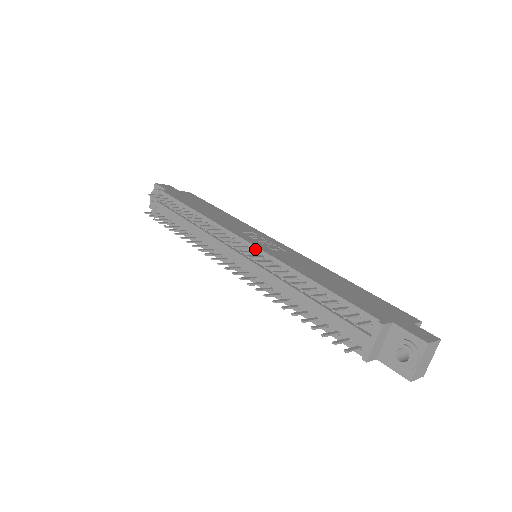
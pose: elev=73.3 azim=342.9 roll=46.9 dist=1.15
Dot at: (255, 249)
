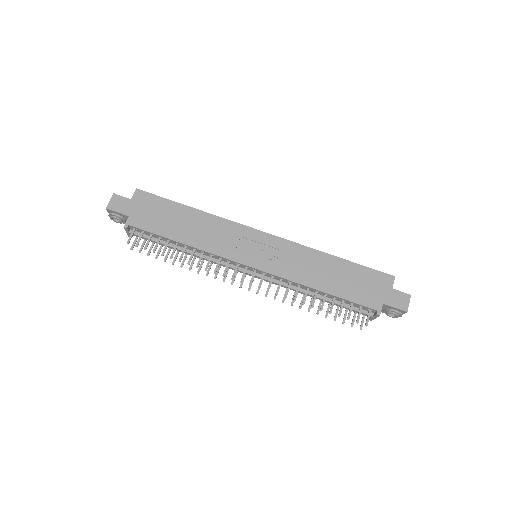
Dot at: (263, 272)
